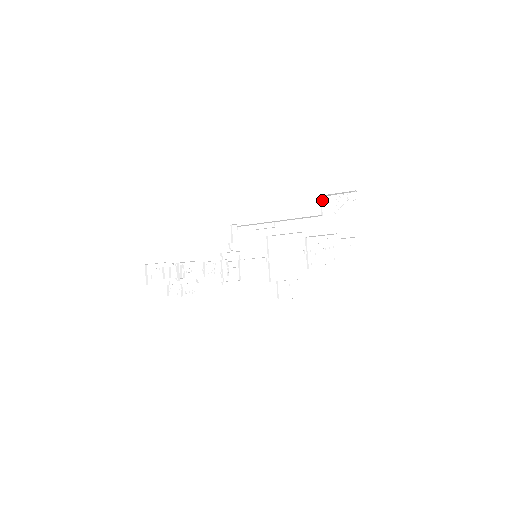
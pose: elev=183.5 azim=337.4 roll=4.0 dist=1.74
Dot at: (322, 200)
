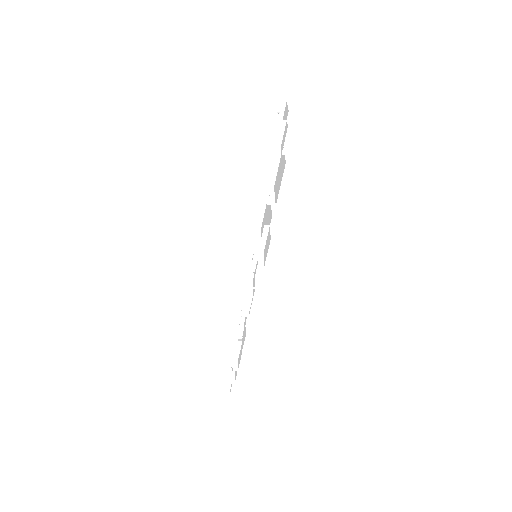
Dot at: occluded
